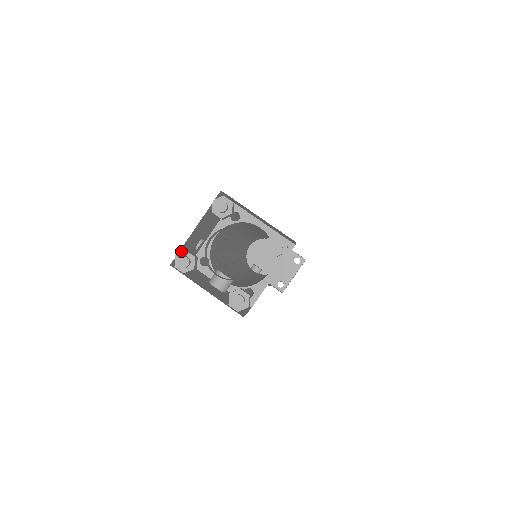
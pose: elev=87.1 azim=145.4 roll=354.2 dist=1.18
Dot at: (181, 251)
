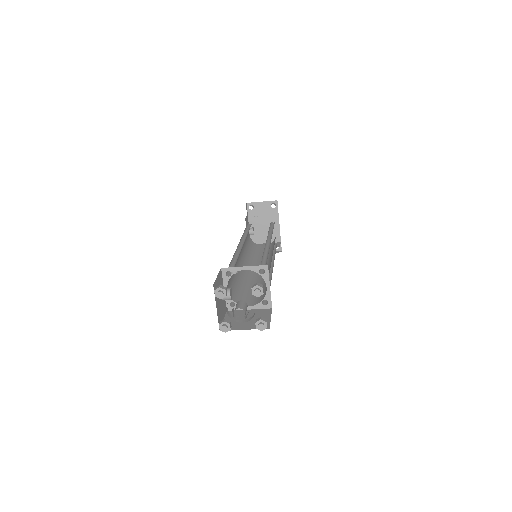
Dot at: occluded
